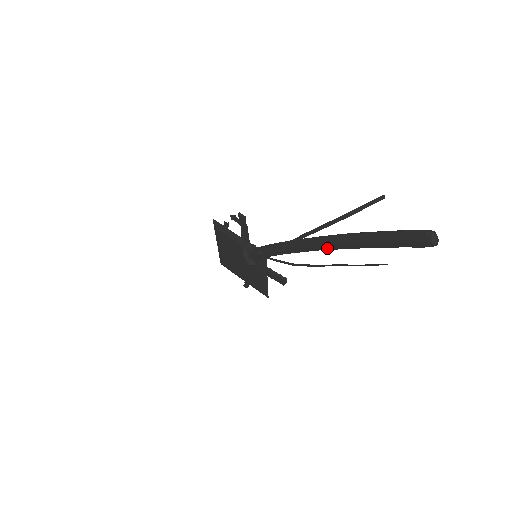
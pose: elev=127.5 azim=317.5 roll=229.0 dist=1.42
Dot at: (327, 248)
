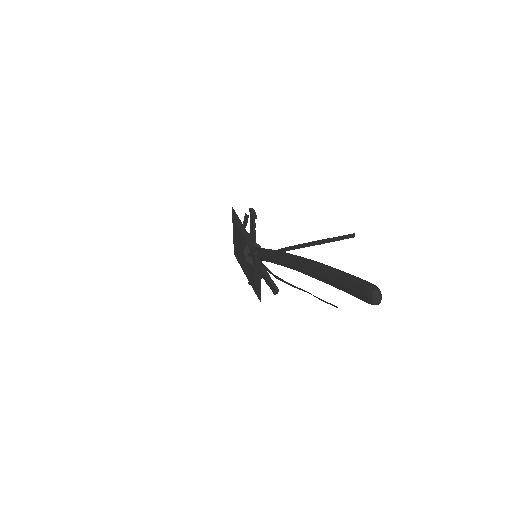
Dot at: (299, 270)
